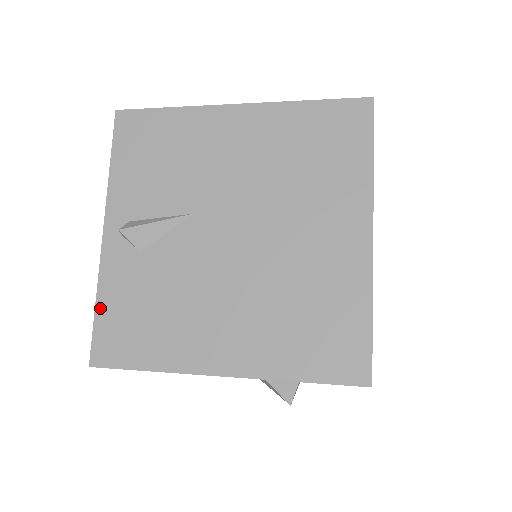
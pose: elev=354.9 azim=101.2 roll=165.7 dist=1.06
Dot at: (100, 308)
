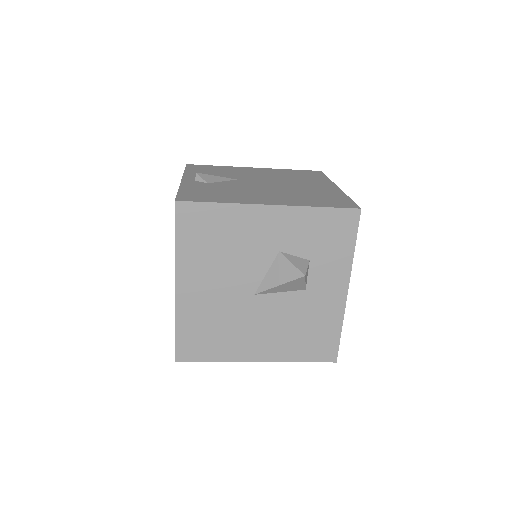
Dot at: (182, 191)
